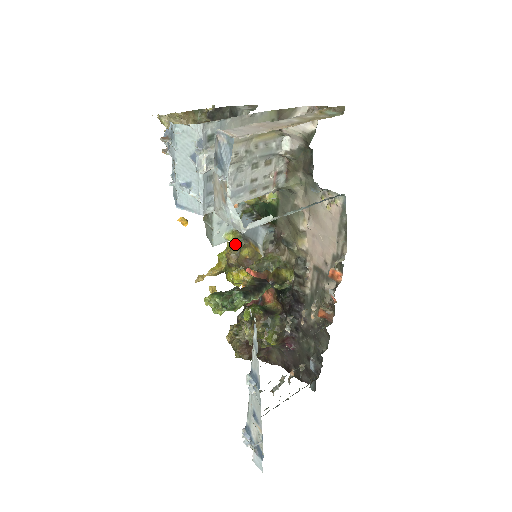
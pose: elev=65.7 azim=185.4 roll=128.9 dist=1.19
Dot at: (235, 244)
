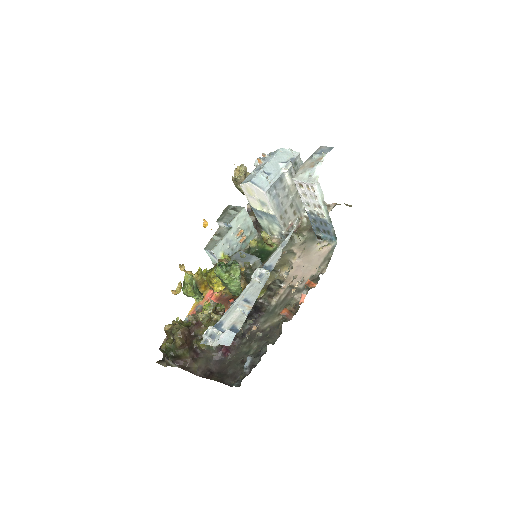
Dot at: occluded
